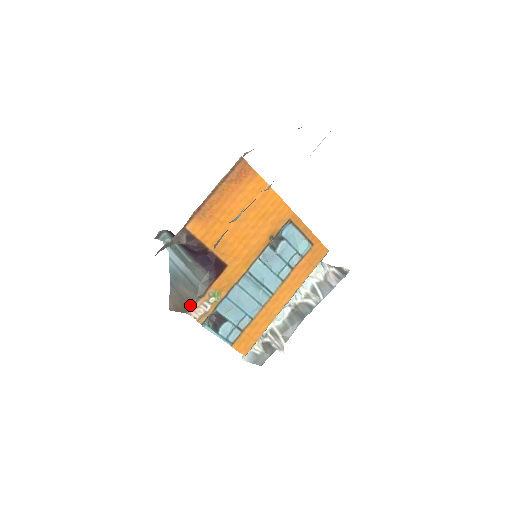
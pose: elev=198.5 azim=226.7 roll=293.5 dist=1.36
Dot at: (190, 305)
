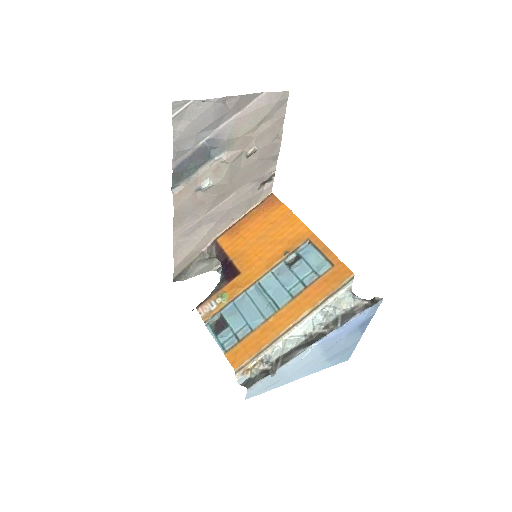
Dot at: (202, 303)
